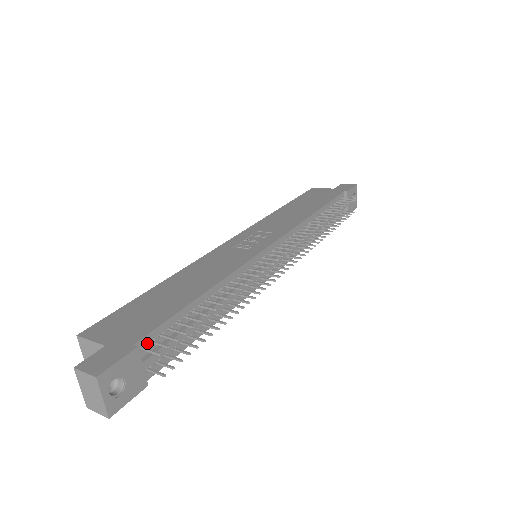
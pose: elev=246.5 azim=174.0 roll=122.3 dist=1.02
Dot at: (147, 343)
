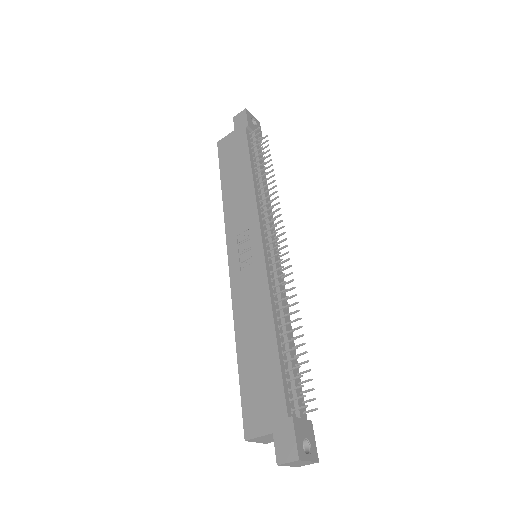
Dot at: (290, 405)
